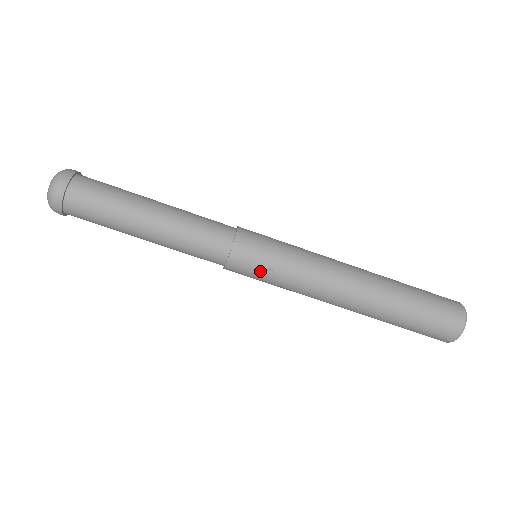
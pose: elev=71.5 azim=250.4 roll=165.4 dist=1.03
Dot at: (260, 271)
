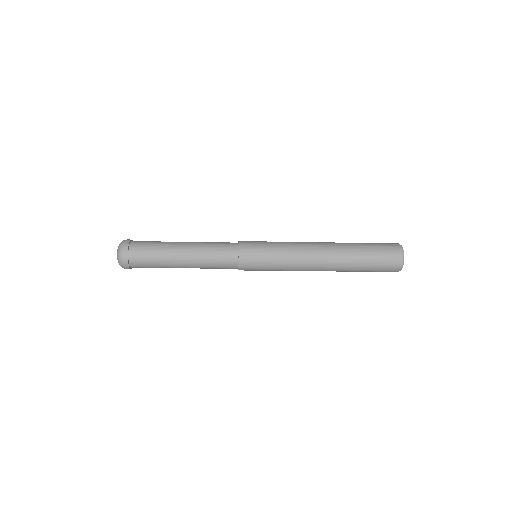
Dot at: occluded
